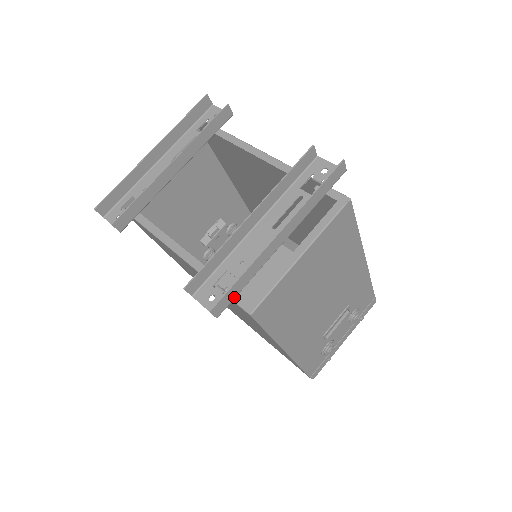
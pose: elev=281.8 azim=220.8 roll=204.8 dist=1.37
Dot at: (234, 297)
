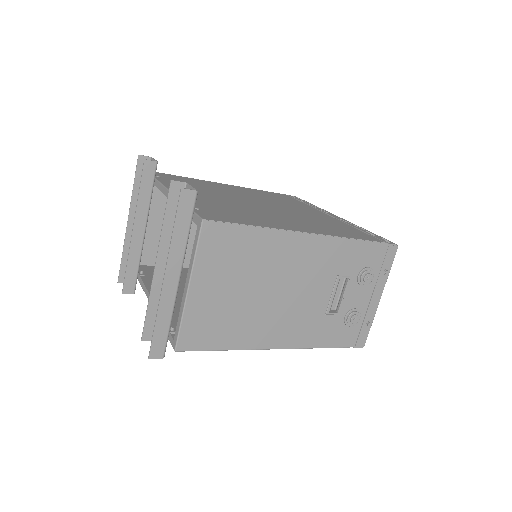
Dot at: (166, 338)
